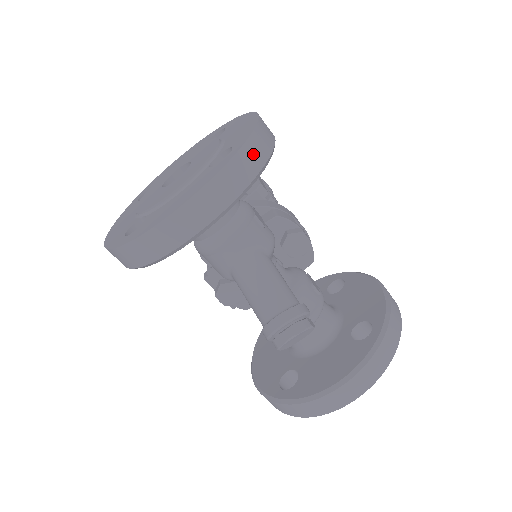
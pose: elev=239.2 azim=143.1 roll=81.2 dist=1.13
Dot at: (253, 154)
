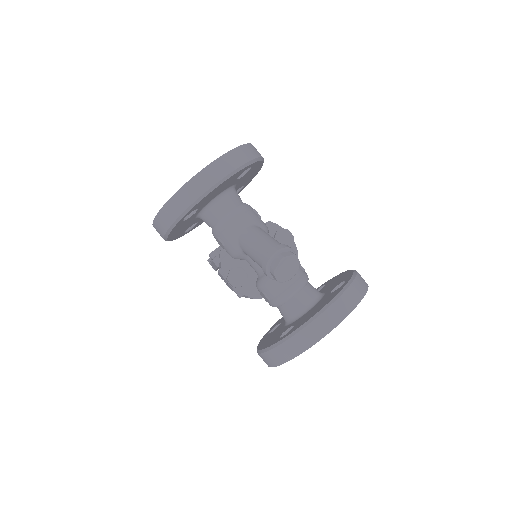
Dot at: (250, 150)
